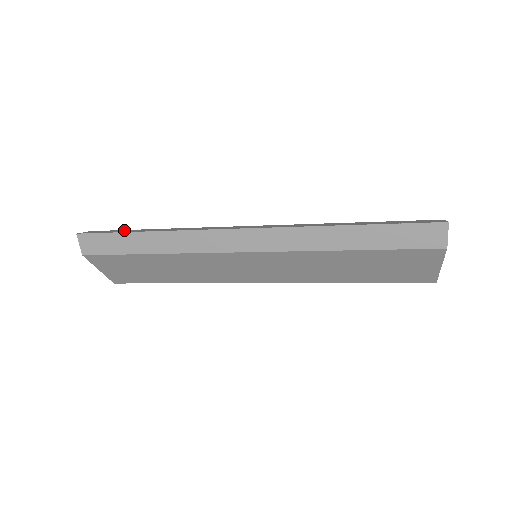
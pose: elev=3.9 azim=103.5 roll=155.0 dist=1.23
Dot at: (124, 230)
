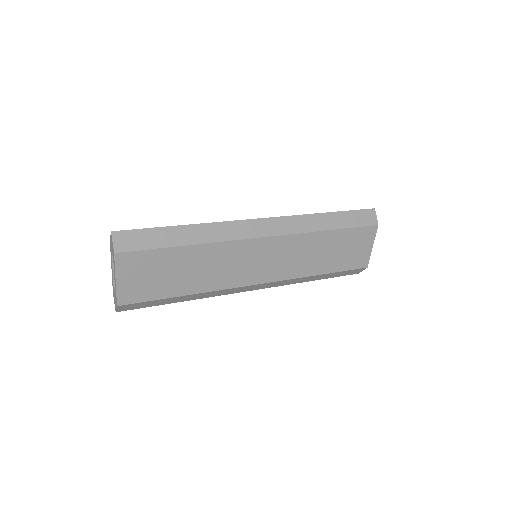
Dot at: occluded
